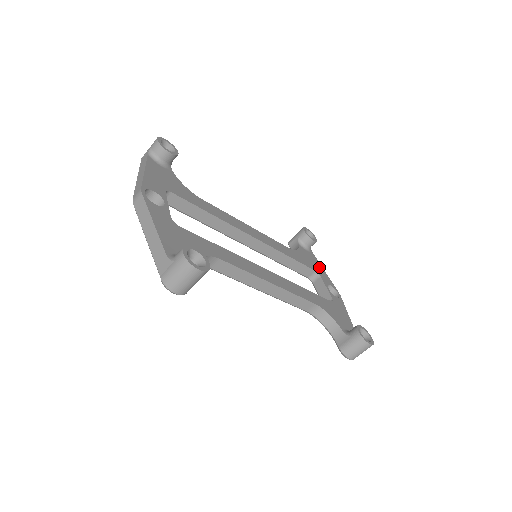
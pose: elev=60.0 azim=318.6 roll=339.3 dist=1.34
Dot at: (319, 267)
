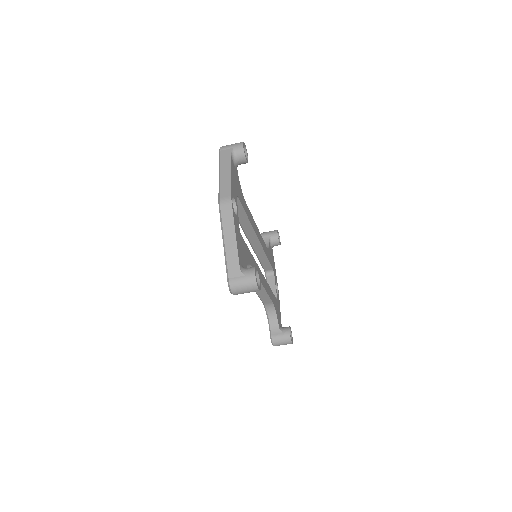
Dot at: (274, 265)
